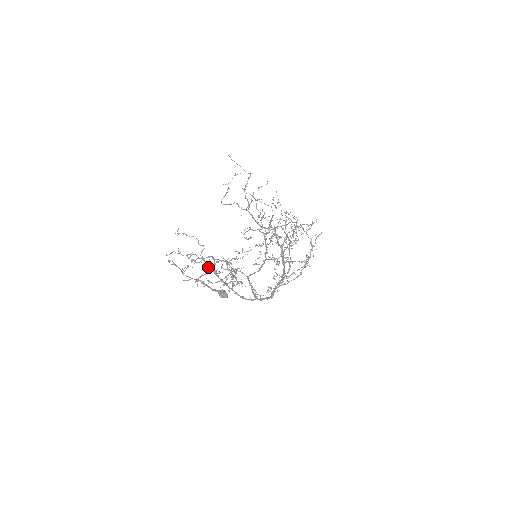
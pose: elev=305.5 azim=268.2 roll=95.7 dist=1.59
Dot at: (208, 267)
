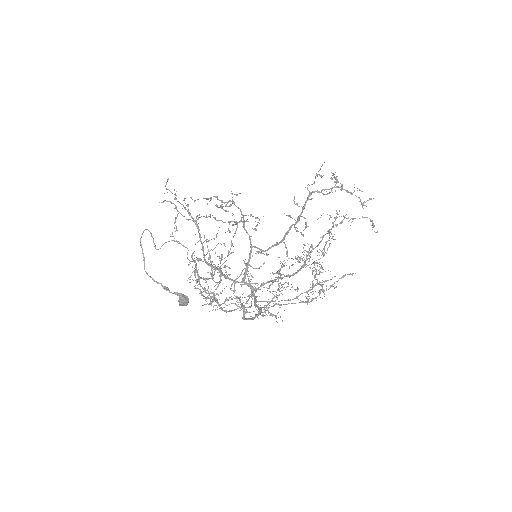
Dot at: (199, 235)
